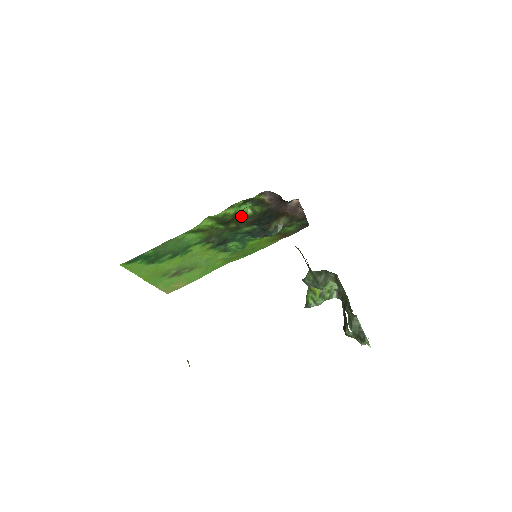
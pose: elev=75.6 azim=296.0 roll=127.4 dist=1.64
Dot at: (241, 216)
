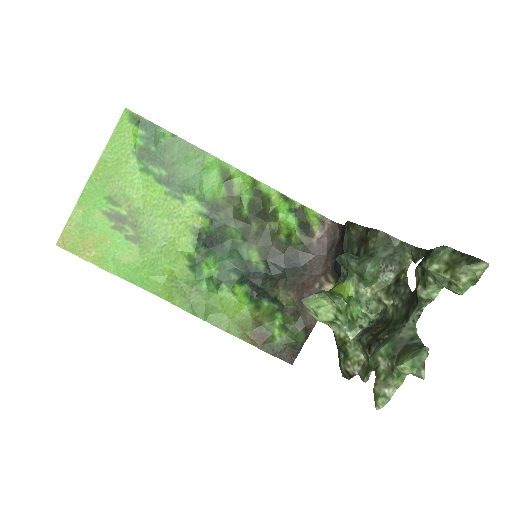
Dot at: (273, 227)
